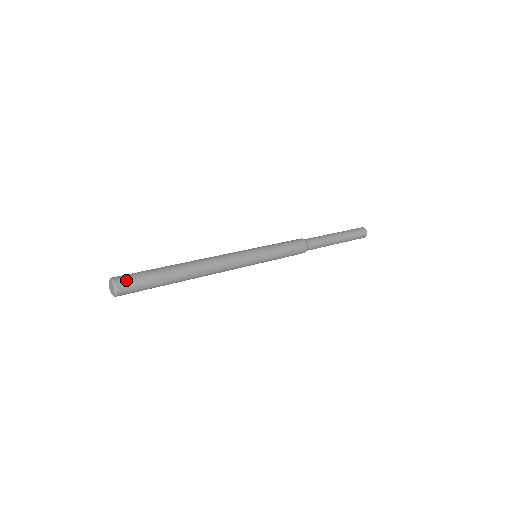
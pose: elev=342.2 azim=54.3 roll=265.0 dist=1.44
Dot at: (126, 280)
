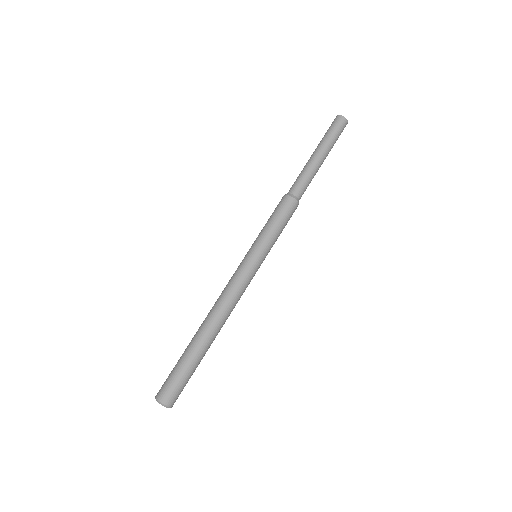
Dot at: (171, 395)
